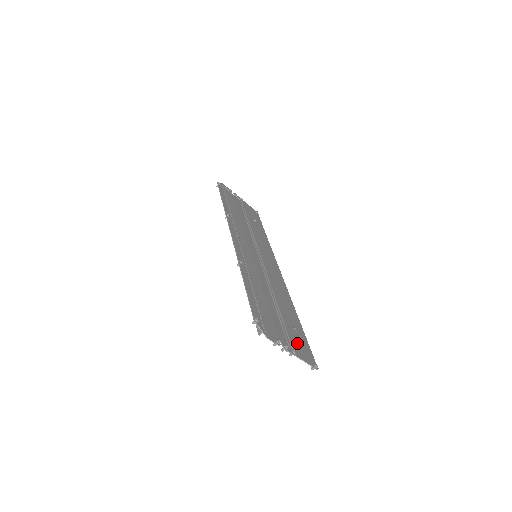
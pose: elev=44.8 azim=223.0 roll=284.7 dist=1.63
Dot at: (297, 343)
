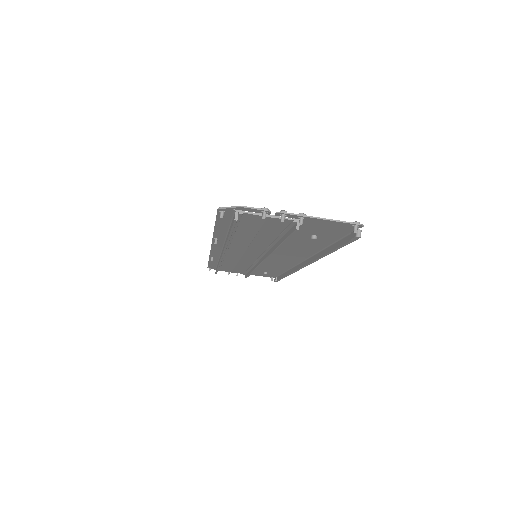
Dot at: (314, 226)
